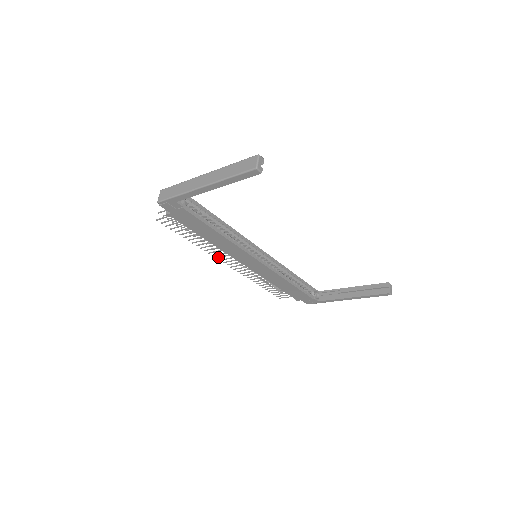
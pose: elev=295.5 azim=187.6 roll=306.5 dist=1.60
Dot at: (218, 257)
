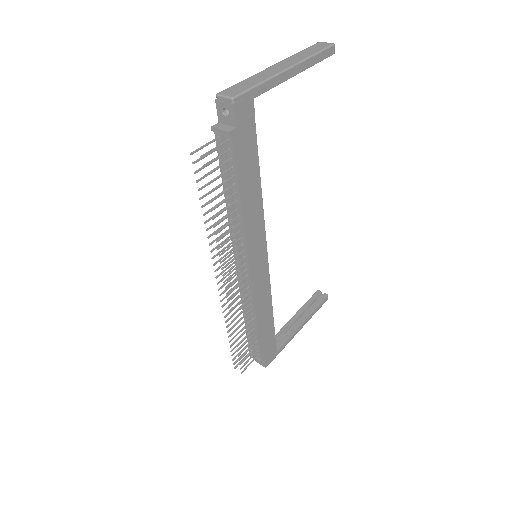
Dot at: (225, 265)
